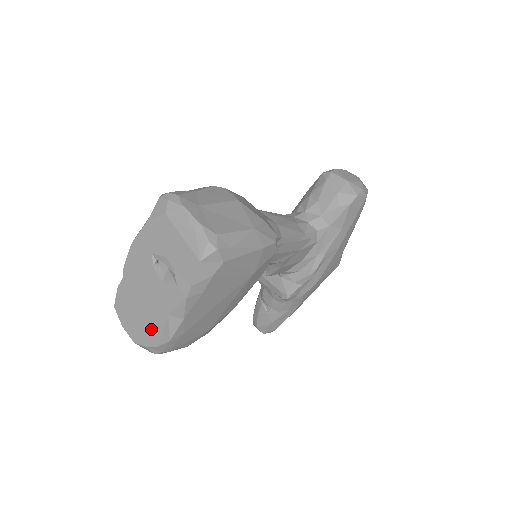
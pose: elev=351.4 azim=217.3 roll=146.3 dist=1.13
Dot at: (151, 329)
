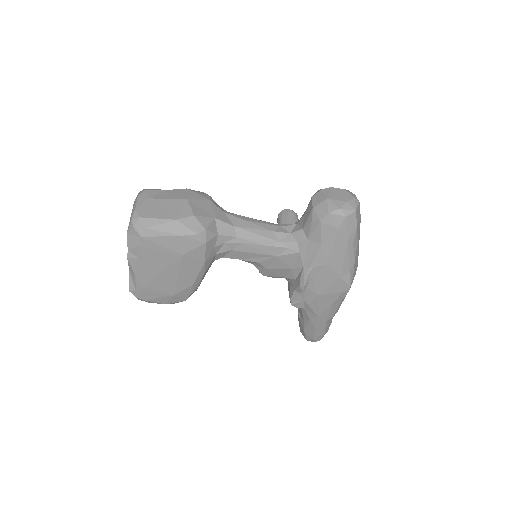
Dot at: occluded
